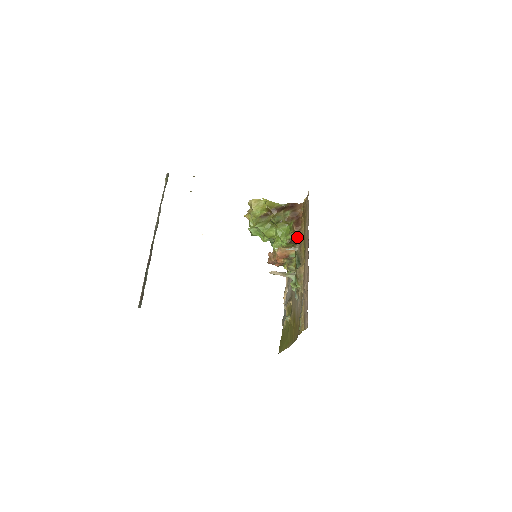
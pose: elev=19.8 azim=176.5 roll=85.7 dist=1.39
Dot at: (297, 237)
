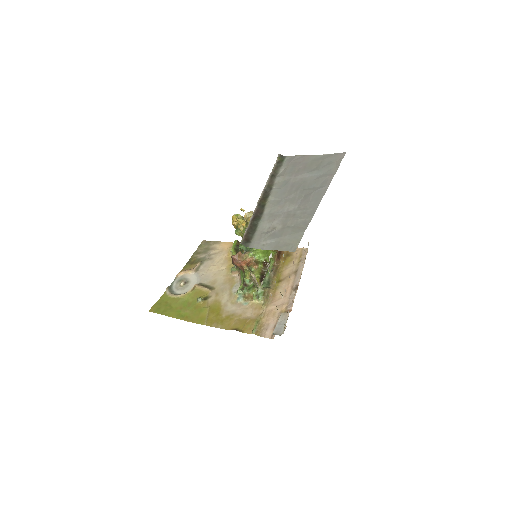
Dot at: (273, 264)
